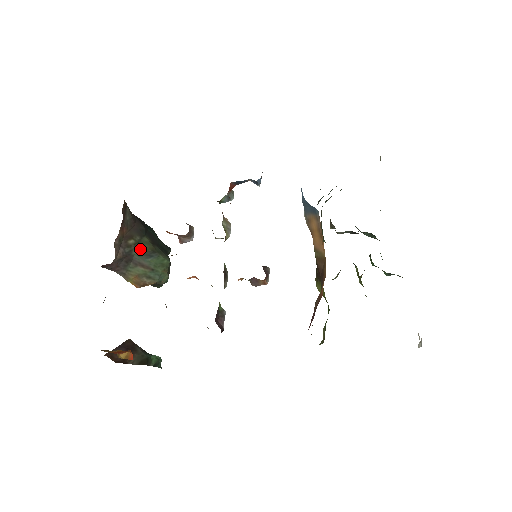
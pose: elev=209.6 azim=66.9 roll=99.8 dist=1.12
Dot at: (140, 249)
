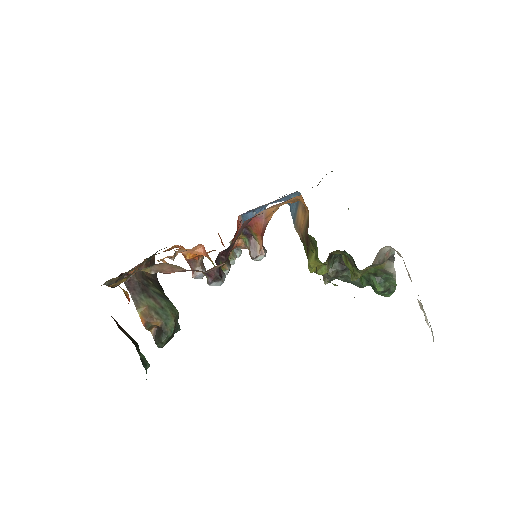
Dot at: (156, 290)
